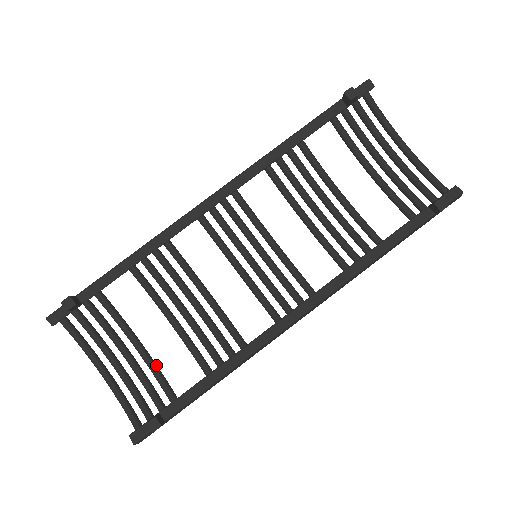
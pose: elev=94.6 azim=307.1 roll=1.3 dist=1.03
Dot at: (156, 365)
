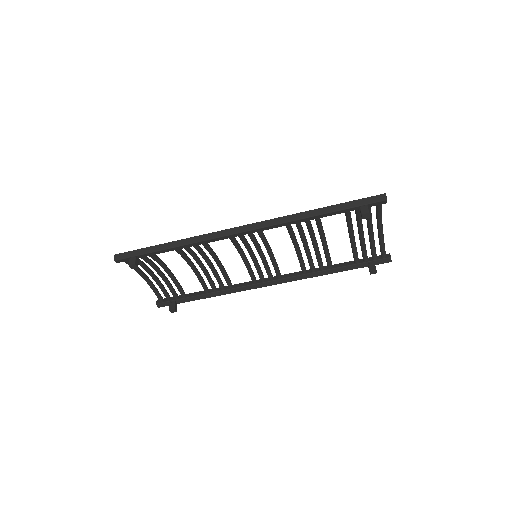
Dot at: (177, 281)
